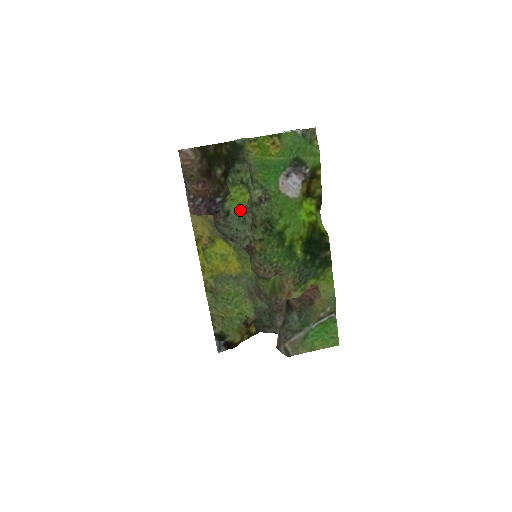
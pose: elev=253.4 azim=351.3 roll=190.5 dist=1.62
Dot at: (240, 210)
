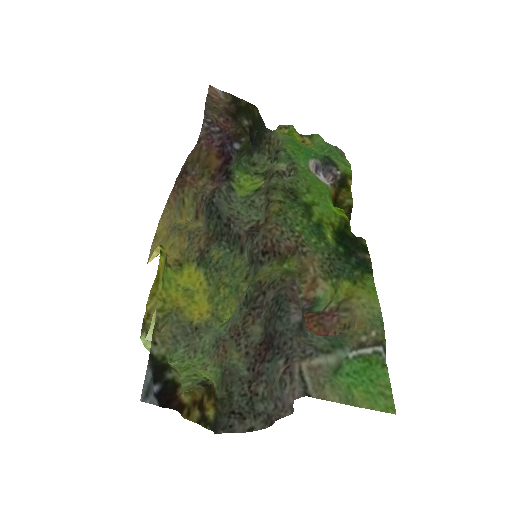
Dot at: (248, 194)
